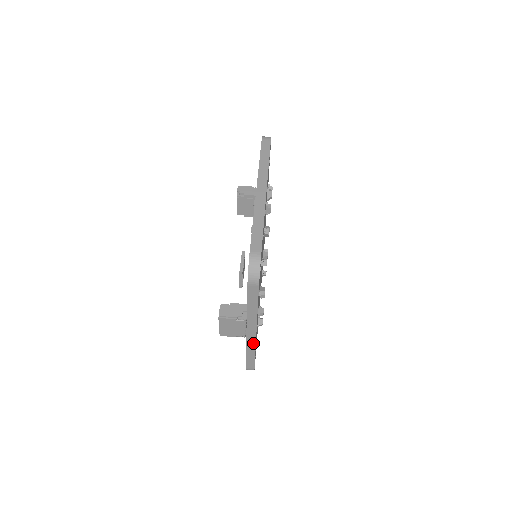
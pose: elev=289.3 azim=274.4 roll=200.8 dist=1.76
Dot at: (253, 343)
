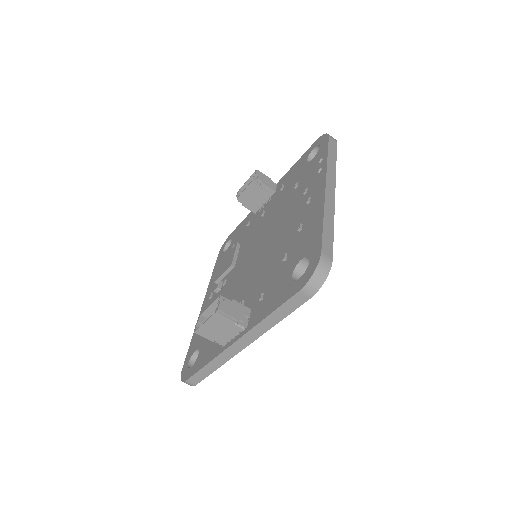
Dot at: (228, 357)
